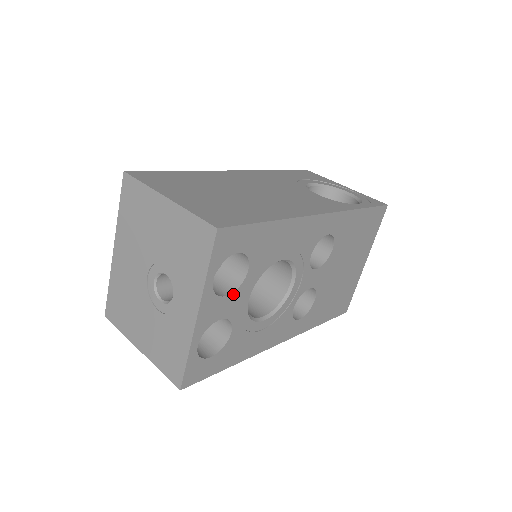
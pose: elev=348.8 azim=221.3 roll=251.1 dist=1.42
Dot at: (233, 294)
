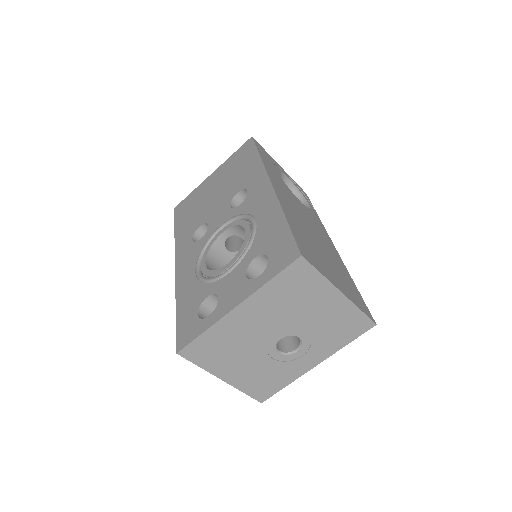
Dot at: occluded
